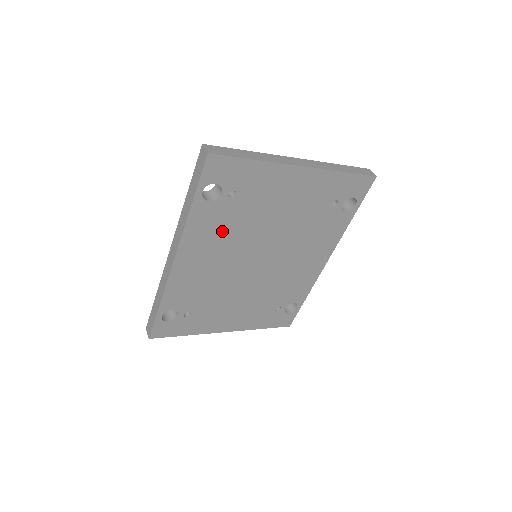
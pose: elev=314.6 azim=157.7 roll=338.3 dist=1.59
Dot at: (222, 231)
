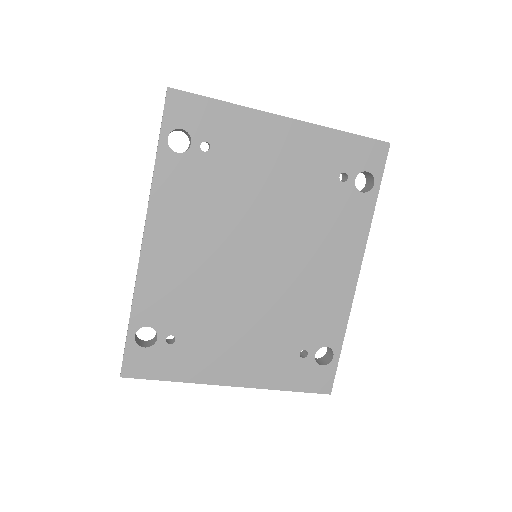
Dot at: (200, 201)
